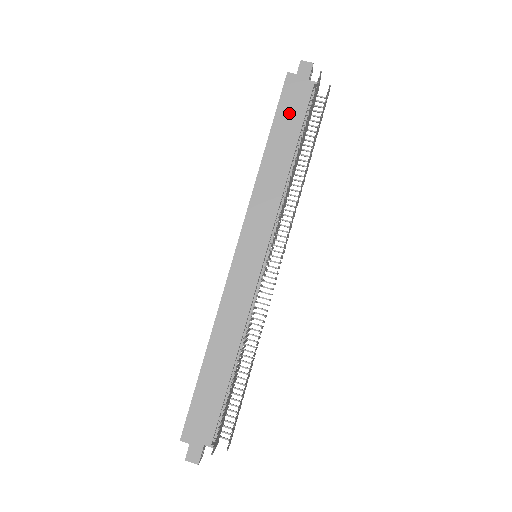
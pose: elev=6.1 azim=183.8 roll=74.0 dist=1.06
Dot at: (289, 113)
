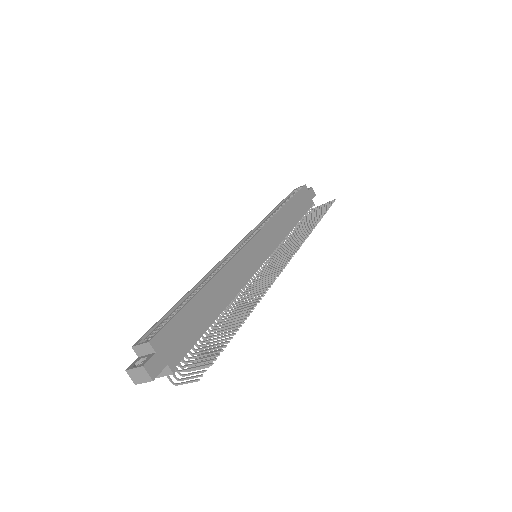
Dot at: (301, 202)
